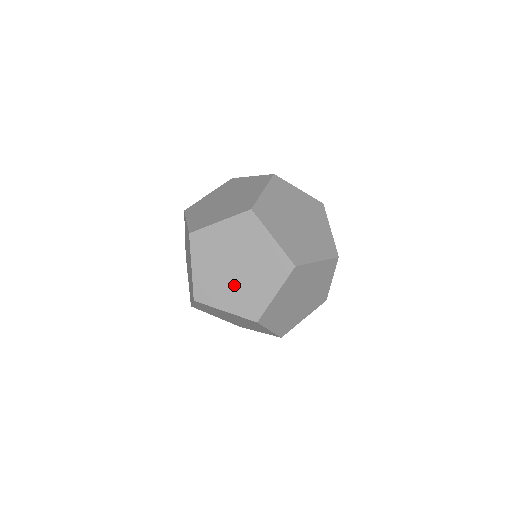
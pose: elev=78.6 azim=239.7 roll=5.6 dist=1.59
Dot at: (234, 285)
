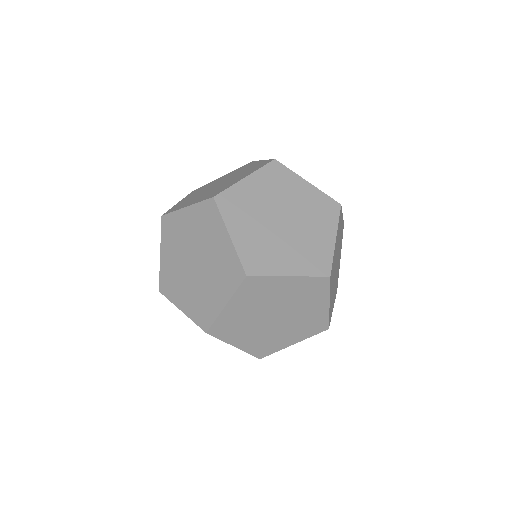
Dot at: occluded
